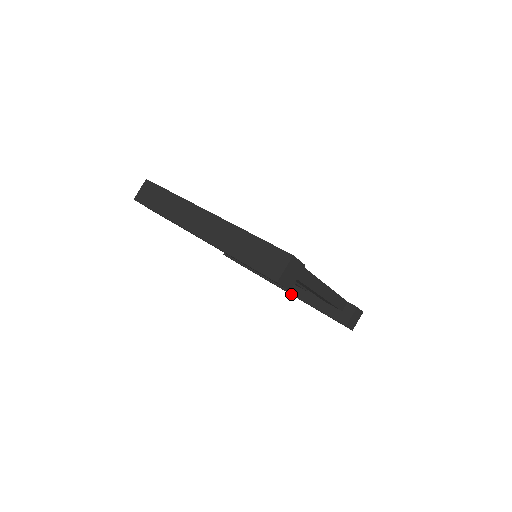
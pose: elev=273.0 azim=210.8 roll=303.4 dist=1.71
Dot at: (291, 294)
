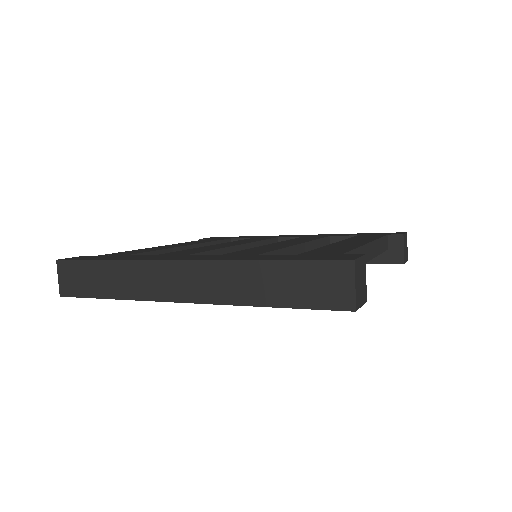
Dot at: occluded
